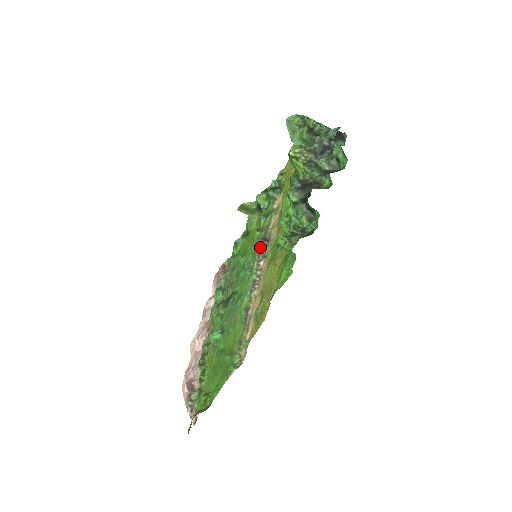
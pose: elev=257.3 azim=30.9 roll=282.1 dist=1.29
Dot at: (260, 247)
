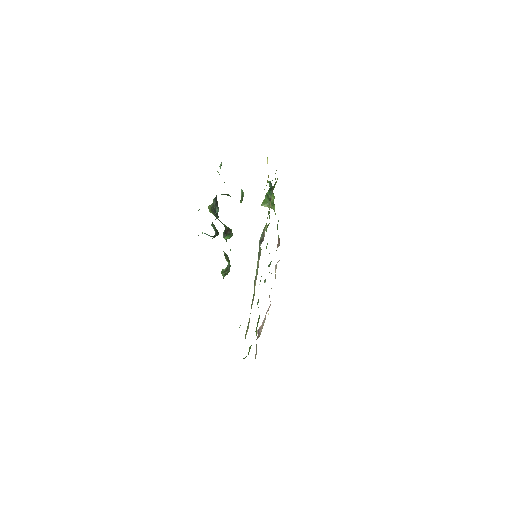
Dot at: (259, 248)
